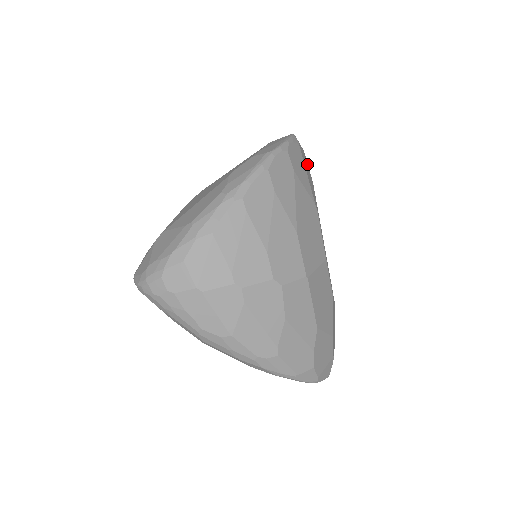
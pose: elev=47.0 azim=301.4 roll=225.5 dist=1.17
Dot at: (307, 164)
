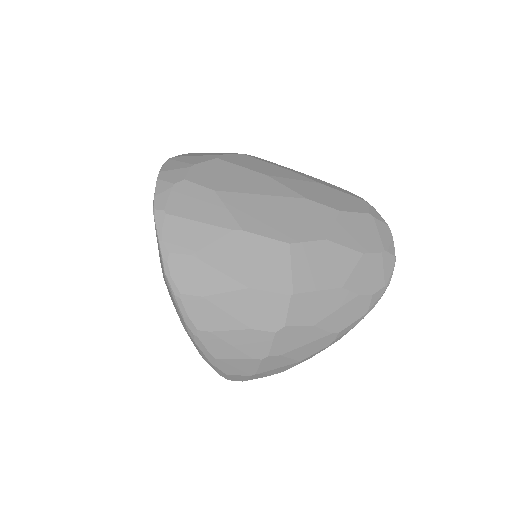
Dot at: (189, 189)
